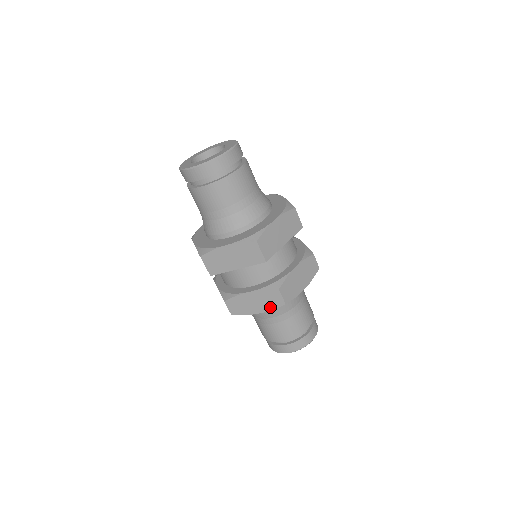
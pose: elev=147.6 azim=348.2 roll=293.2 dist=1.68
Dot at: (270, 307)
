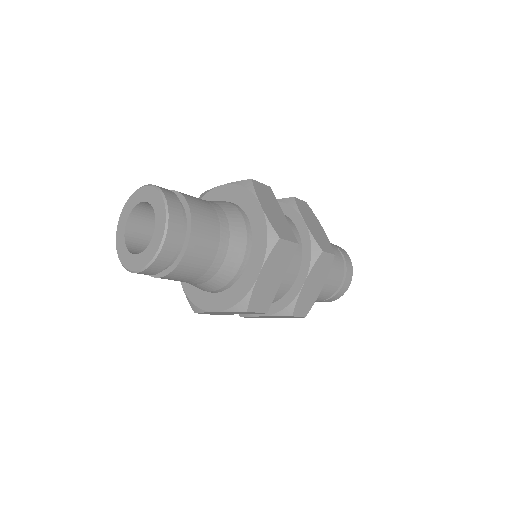
Dot at: (326, 272)
